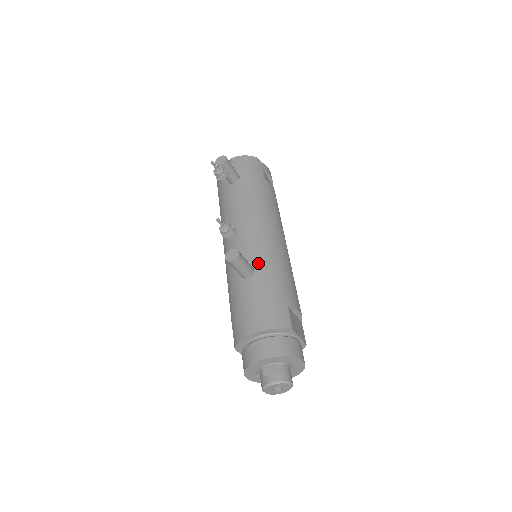
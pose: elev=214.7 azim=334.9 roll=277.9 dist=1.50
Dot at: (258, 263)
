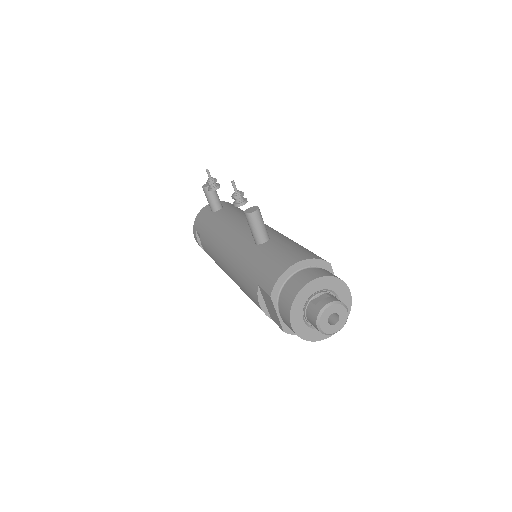
Dot at: (271, 234)
